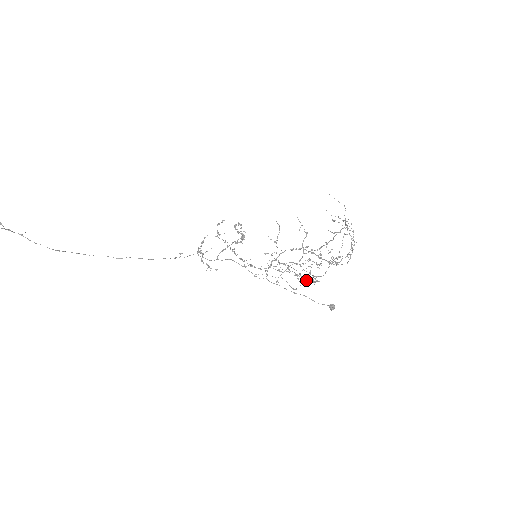
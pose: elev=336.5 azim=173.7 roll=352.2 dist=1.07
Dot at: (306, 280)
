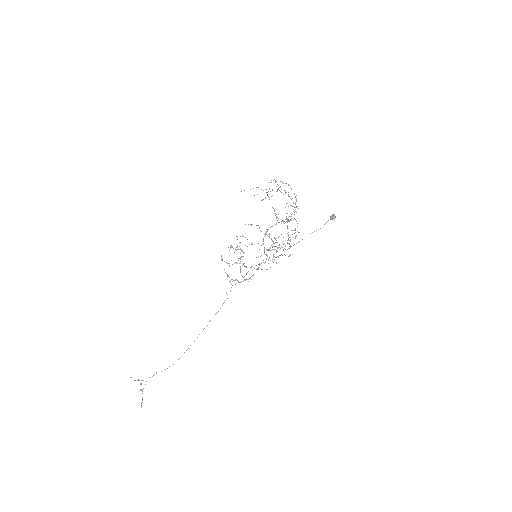
Dot at: occluded
